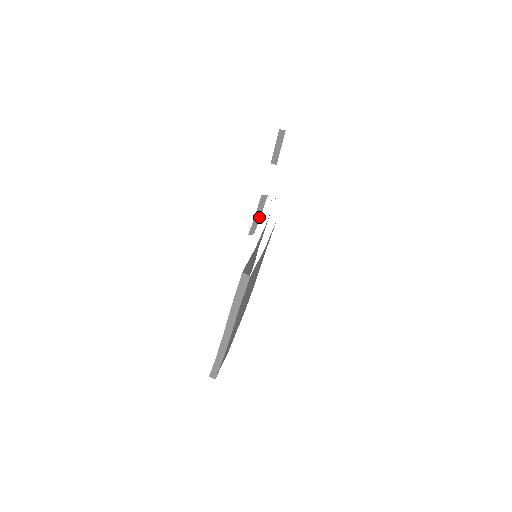
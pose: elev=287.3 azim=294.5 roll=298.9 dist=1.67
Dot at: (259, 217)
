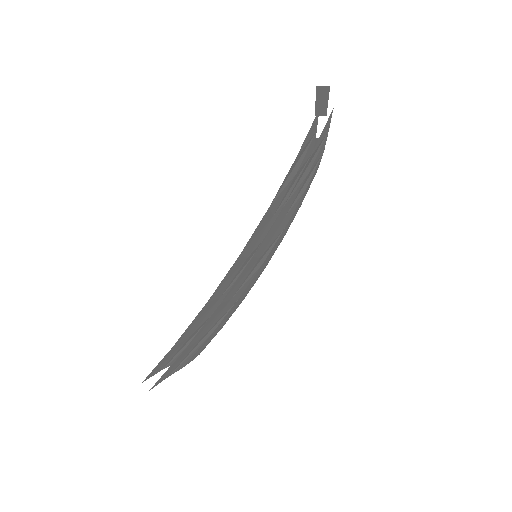
Dot at: occluded
